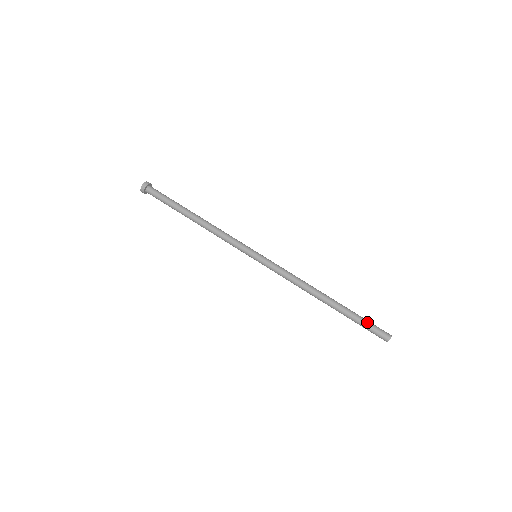
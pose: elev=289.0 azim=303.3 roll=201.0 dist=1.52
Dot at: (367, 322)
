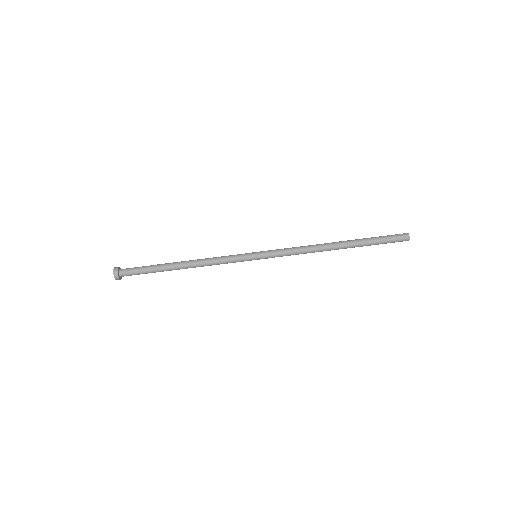
Dot at: (383, 240)
